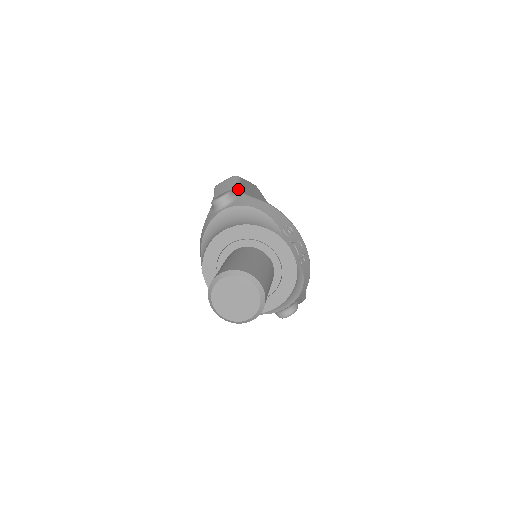
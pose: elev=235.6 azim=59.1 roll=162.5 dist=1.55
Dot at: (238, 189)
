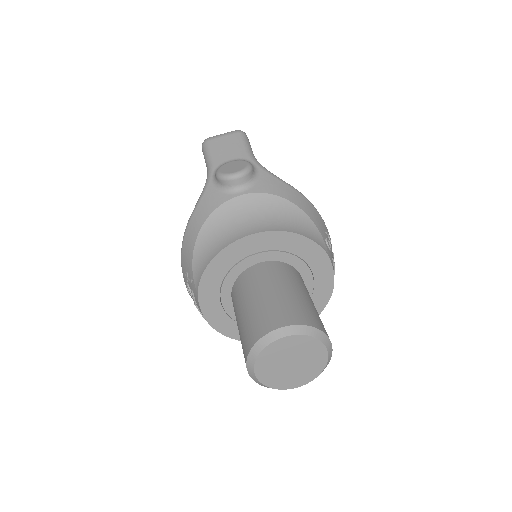
Dot at: (255, 159)
